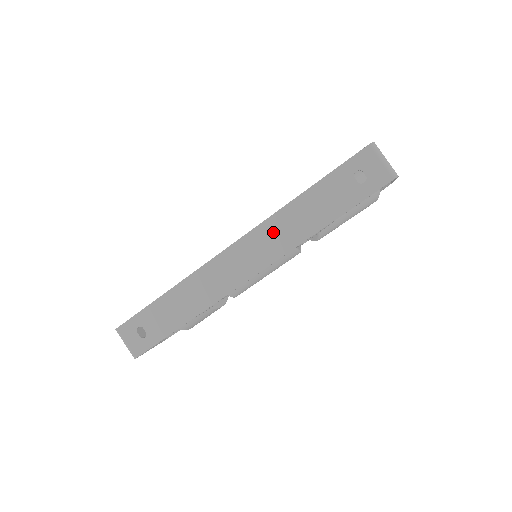
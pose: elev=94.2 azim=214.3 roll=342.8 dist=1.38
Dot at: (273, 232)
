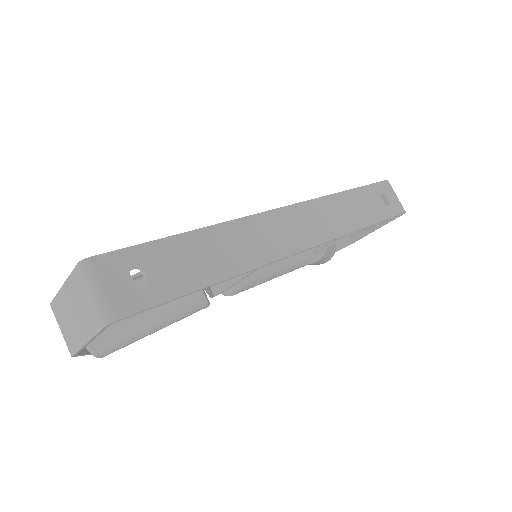
Dot at: (324, 212)
